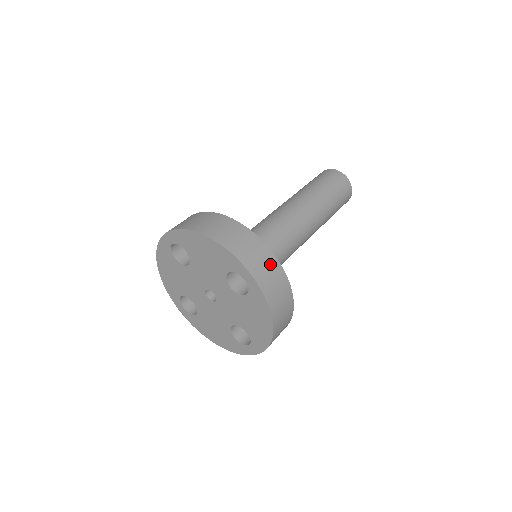
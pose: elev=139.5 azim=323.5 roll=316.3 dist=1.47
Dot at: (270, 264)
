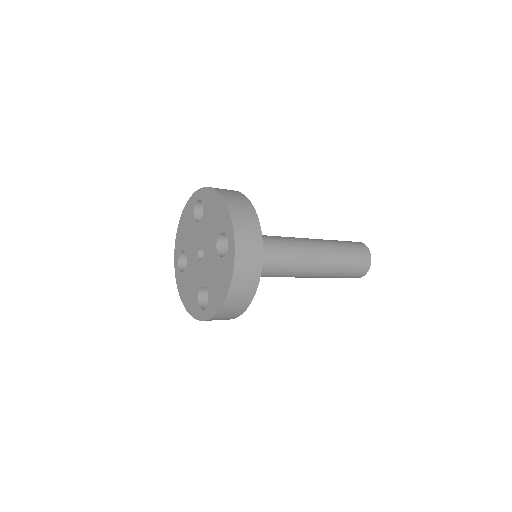
Dot at: (255, 243)
